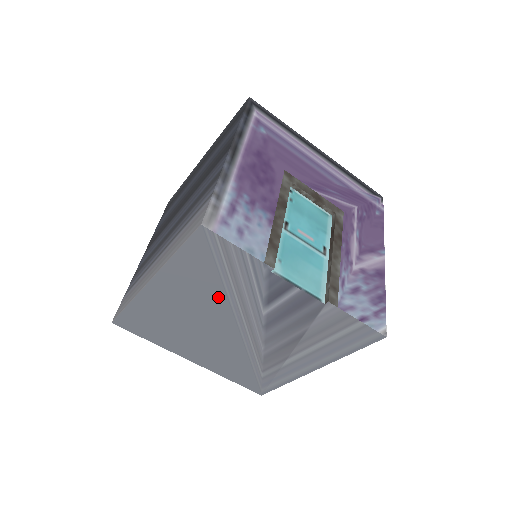
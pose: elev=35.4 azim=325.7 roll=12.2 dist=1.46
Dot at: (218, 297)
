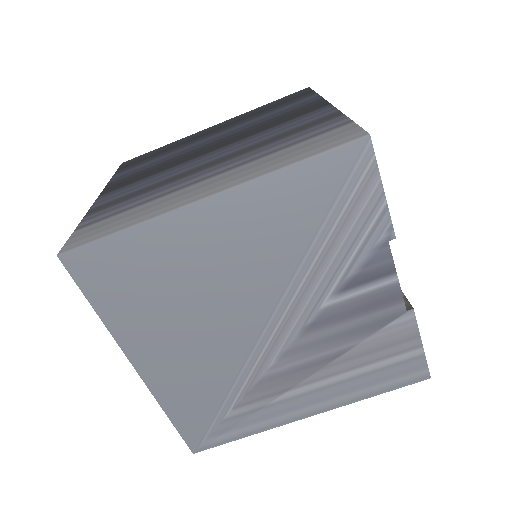
Dot at: (286, 259)
